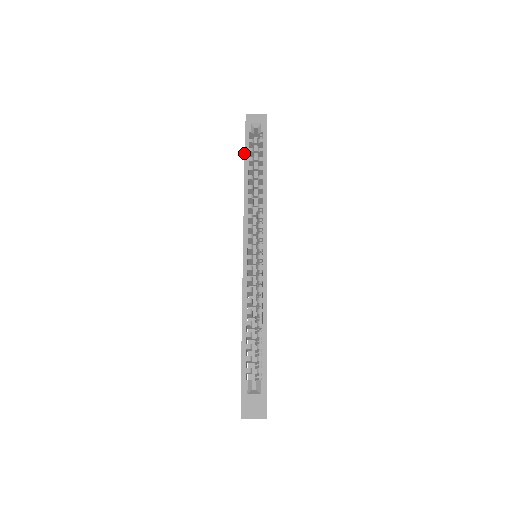
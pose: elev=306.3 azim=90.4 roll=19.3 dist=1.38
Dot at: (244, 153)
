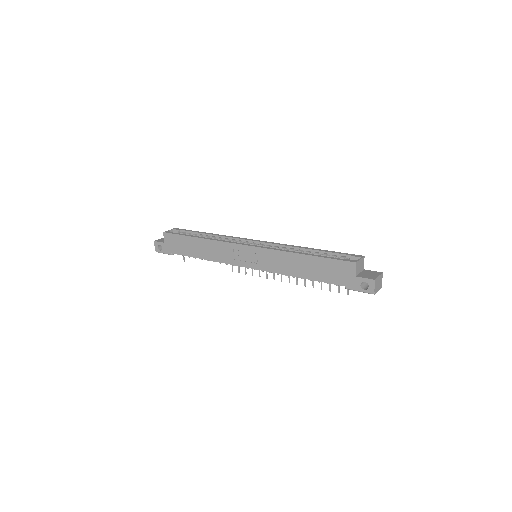
Dot at: (183, 235)
